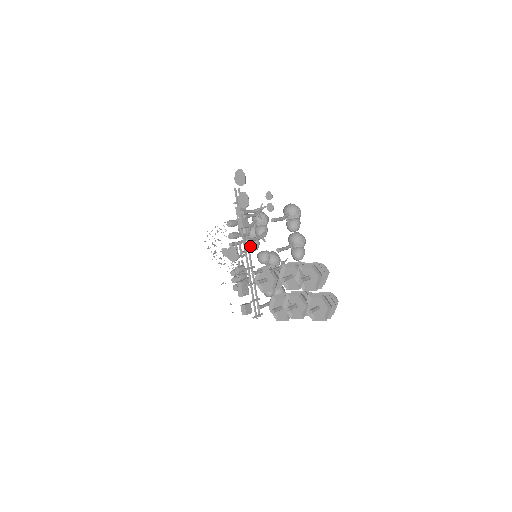
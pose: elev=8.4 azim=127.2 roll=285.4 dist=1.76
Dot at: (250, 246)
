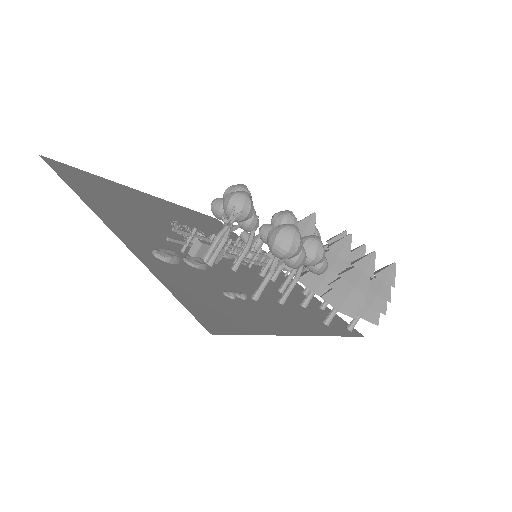
Dot at: occluded
